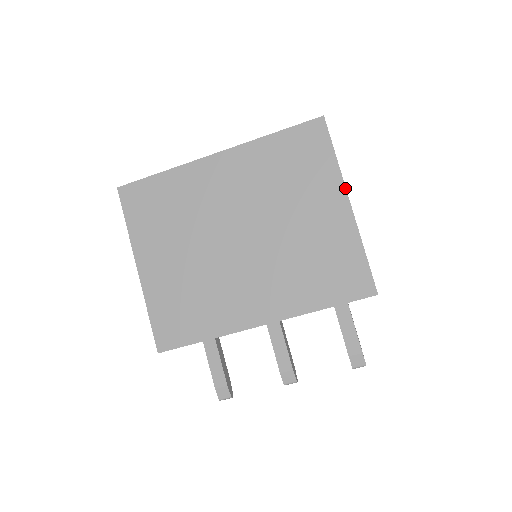
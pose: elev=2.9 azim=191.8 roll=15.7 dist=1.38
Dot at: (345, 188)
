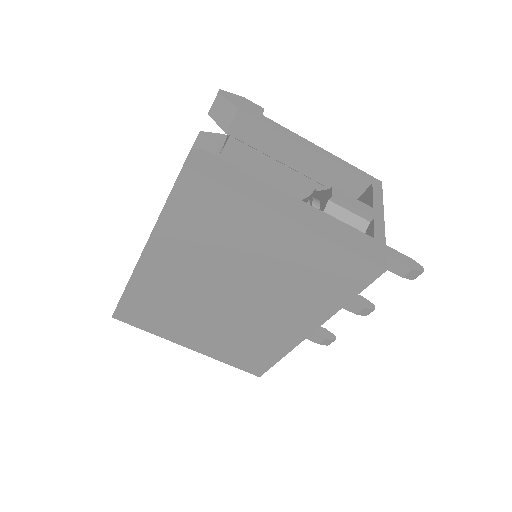
Dot at: (273, 213)
